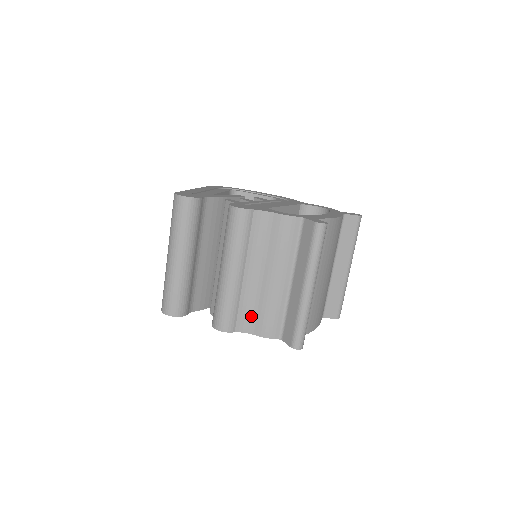
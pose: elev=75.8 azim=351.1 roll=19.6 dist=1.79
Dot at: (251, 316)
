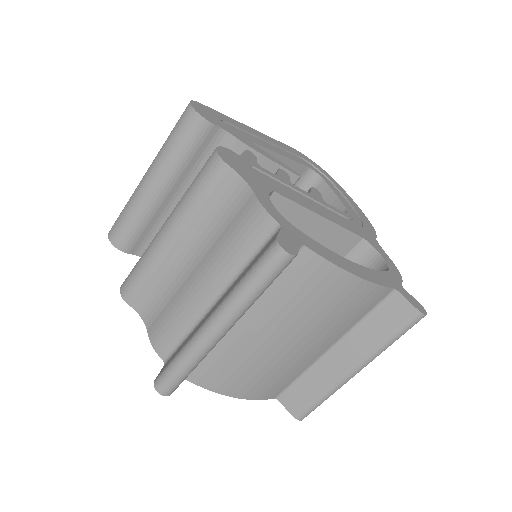
Dot at: (158, 305)
